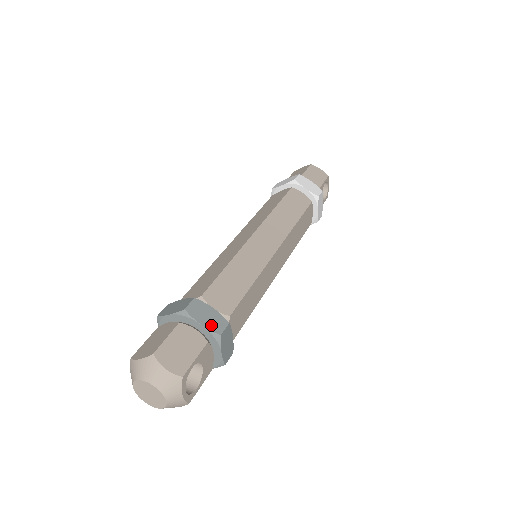
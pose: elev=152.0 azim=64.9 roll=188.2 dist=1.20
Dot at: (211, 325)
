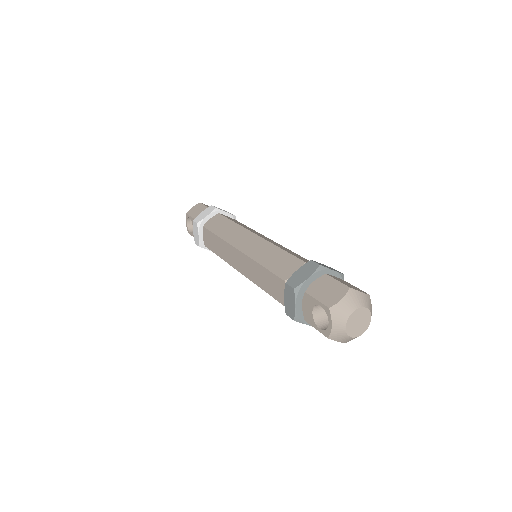
Dot at: (335, 270)
